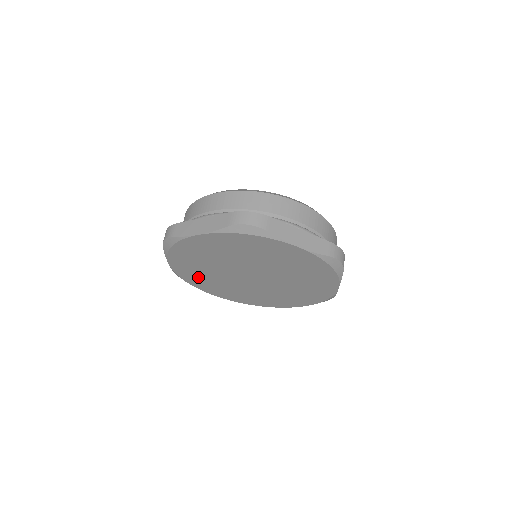
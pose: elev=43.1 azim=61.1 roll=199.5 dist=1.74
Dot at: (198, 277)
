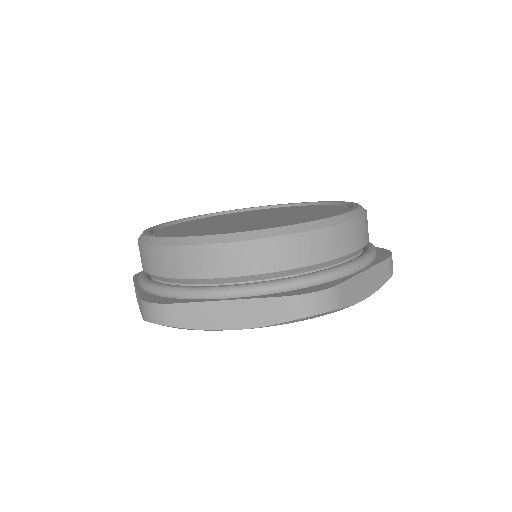
Dot at: occluded
